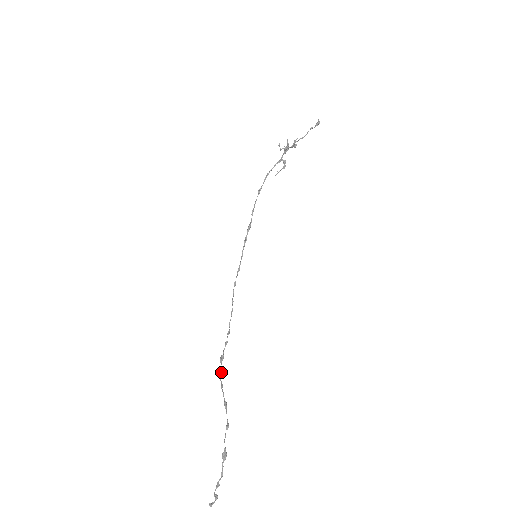
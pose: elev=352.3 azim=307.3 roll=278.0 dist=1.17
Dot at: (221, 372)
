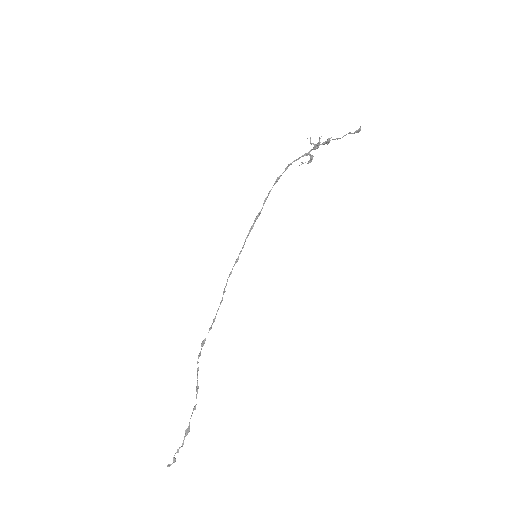
Dot at: (200, 355)
